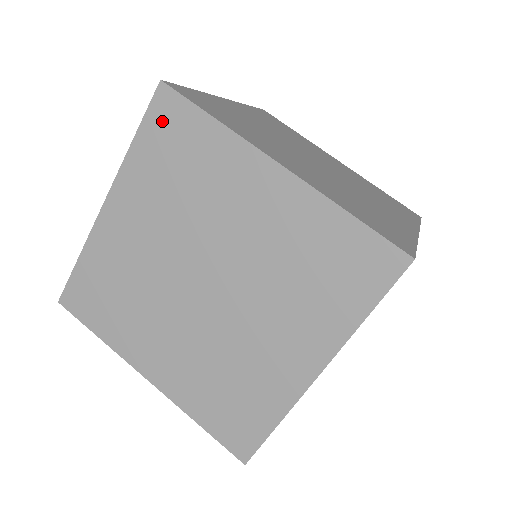
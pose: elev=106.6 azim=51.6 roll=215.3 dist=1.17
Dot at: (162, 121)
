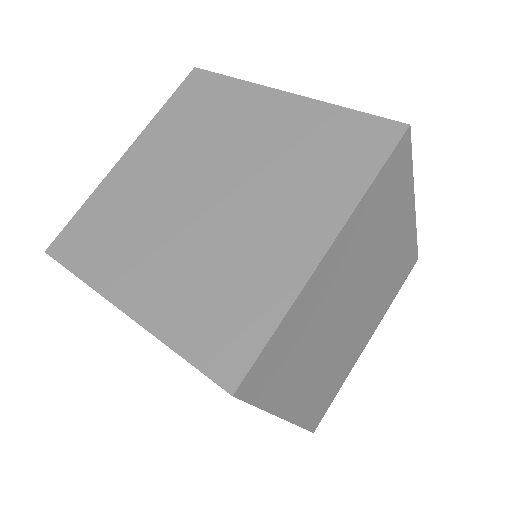
Dot at: (191, 89)
